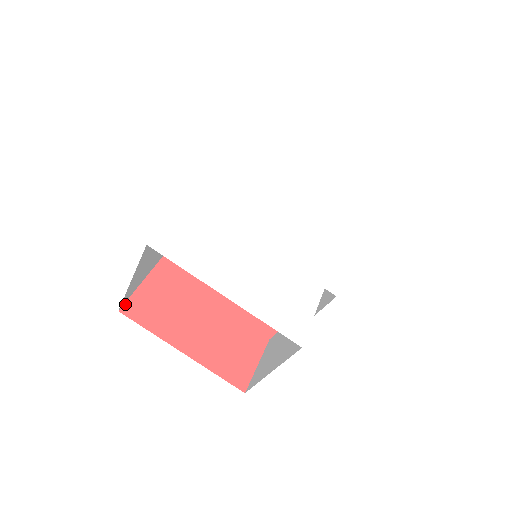
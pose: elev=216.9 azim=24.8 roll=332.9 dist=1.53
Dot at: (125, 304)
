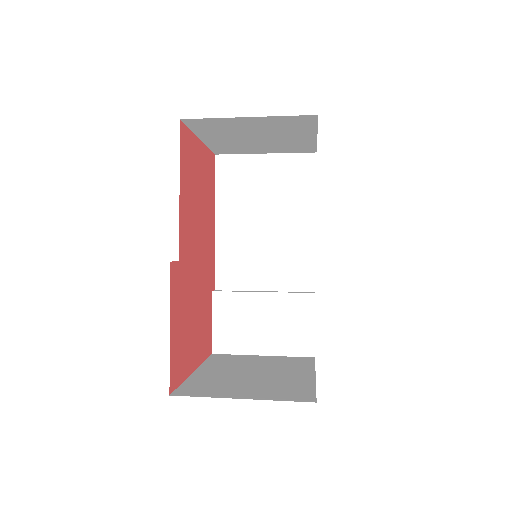
Dot at: (170, 382)
